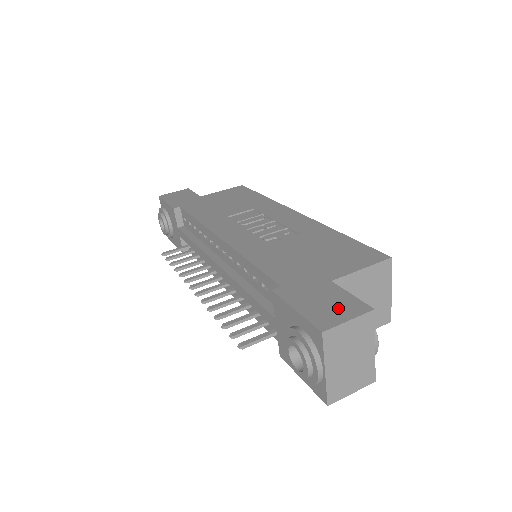
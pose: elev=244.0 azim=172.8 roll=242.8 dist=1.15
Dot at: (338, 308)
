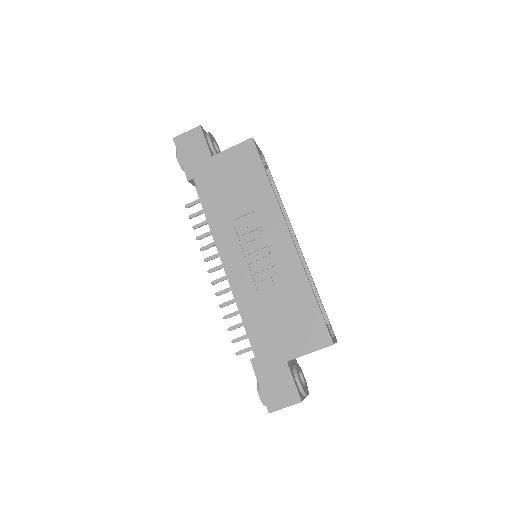
Dot at: (283, 394)
